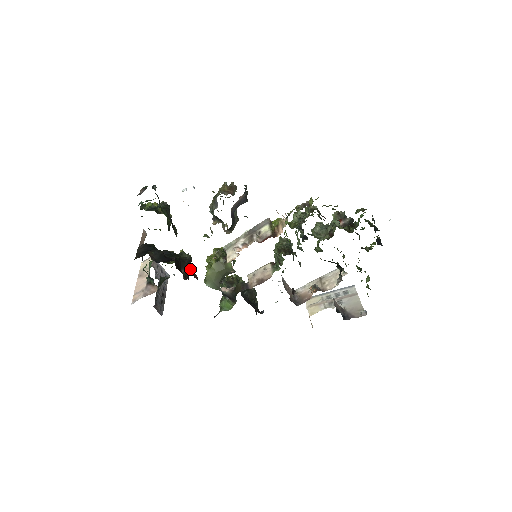
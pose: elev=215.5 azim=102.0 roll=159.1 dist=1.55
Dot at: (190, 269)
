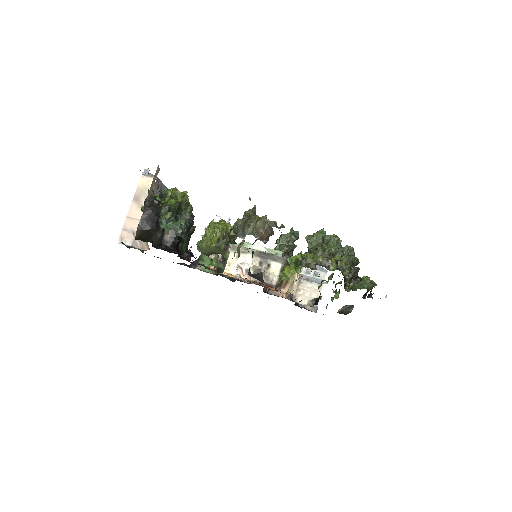
Dot at: occluded
